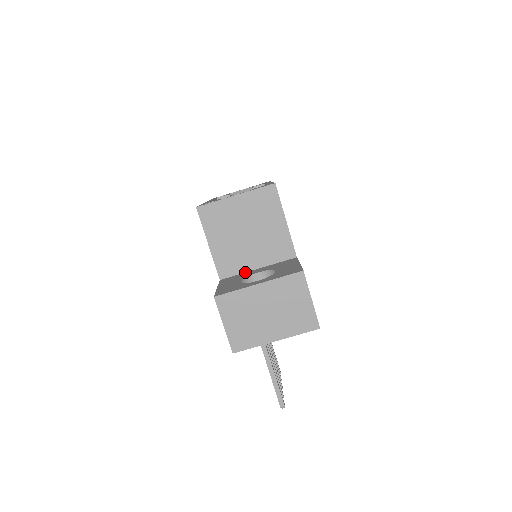
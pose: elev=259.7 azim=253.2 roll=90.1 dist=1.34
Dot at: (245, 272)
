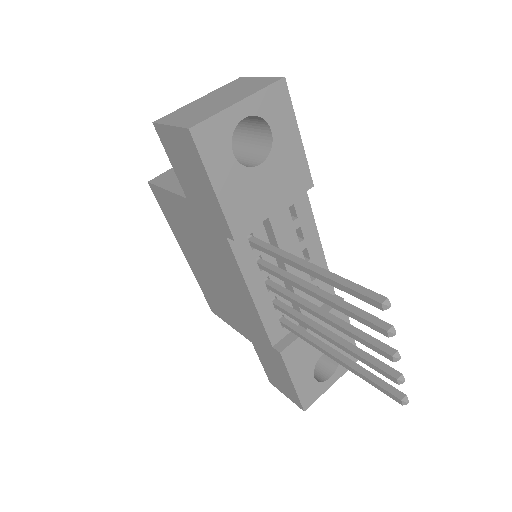
Dot at: occluded
